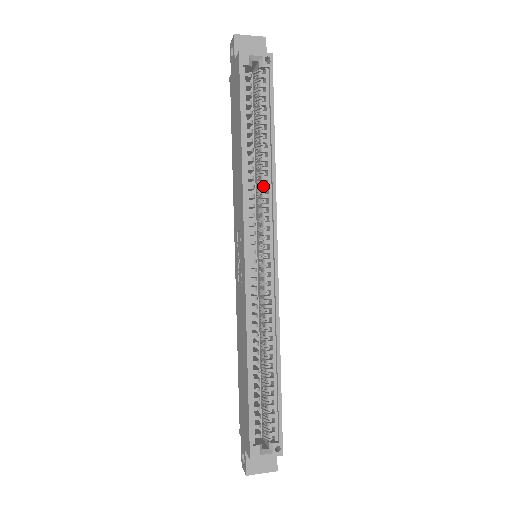
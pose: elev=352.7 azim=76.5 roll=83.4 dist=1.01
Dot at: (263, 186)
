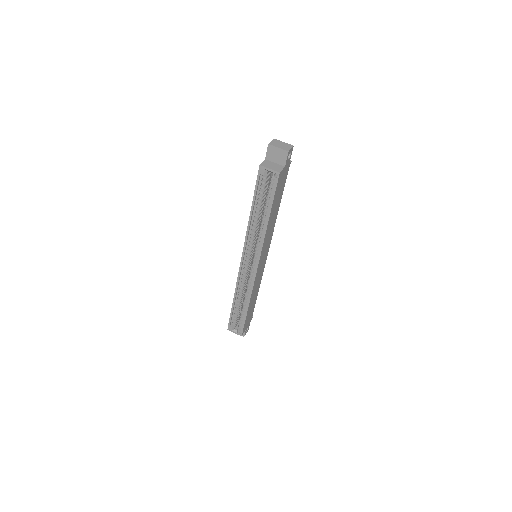
Dot at: (259, 234)
